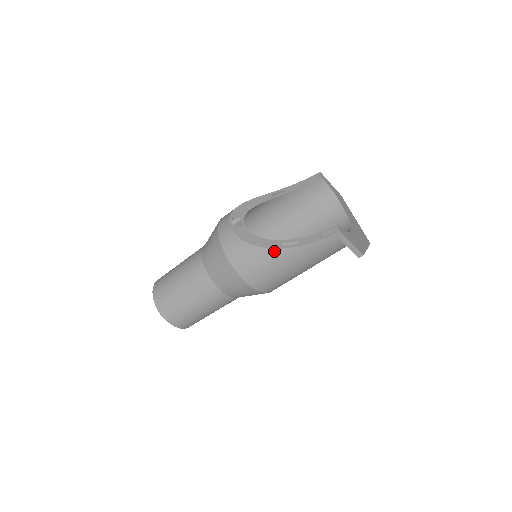
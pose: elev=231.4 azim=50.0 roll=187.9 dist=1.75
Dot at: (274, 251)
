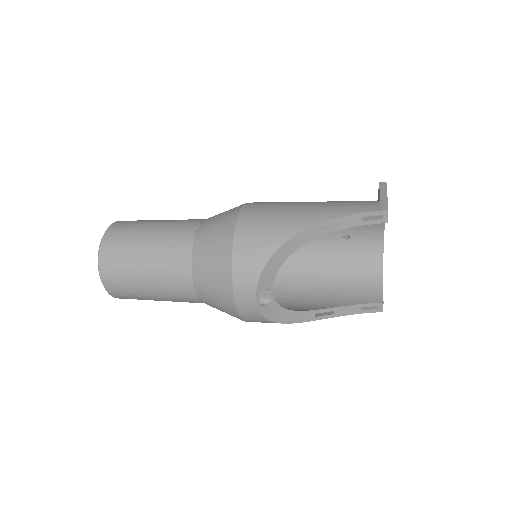
Dot at: (305, 321)
